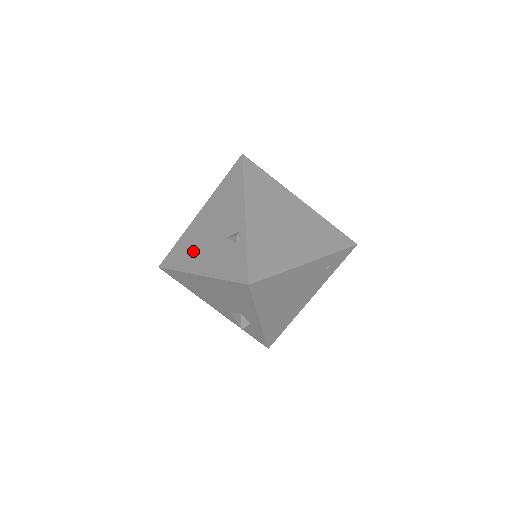
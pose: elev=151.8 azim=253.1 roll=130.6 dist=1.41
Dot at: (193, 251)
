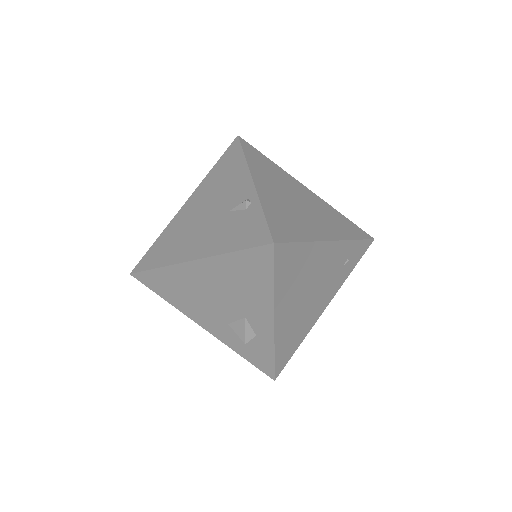
Dot at: (181, 240)
